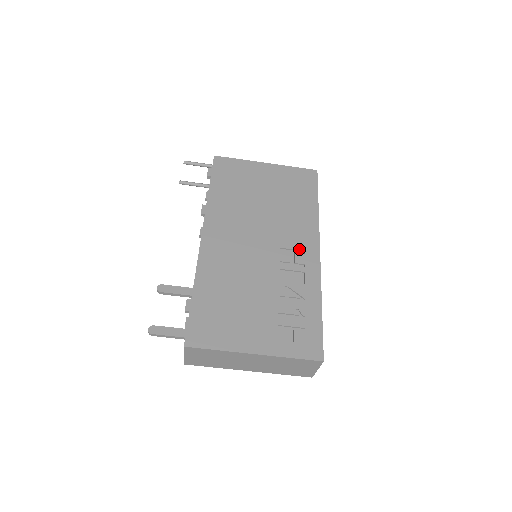
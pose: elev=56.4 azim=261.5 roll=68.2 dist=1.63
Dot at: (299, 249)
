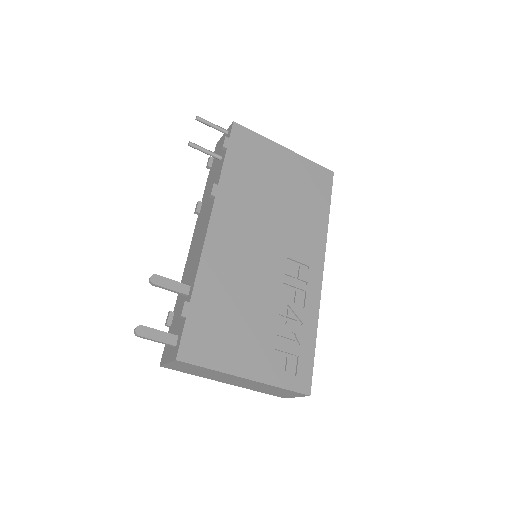
Dot at: (305, 263)
